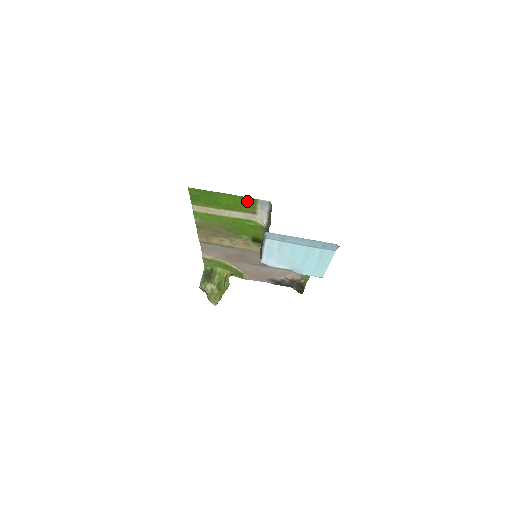
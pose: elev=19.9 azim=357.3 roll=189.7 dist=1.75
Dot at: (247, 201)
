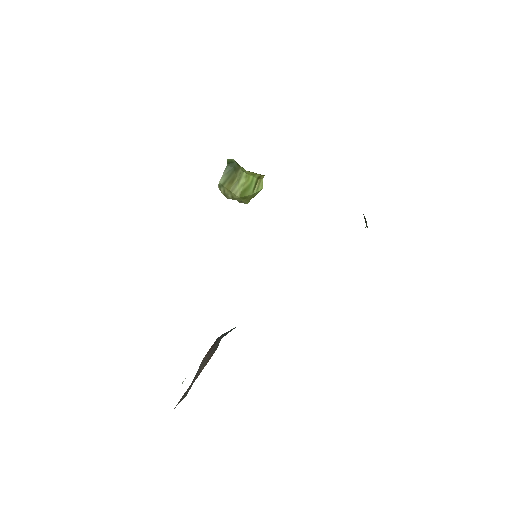
Dot at: occluded
